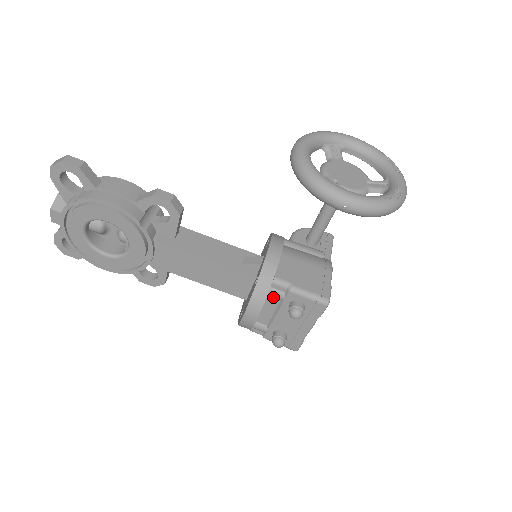
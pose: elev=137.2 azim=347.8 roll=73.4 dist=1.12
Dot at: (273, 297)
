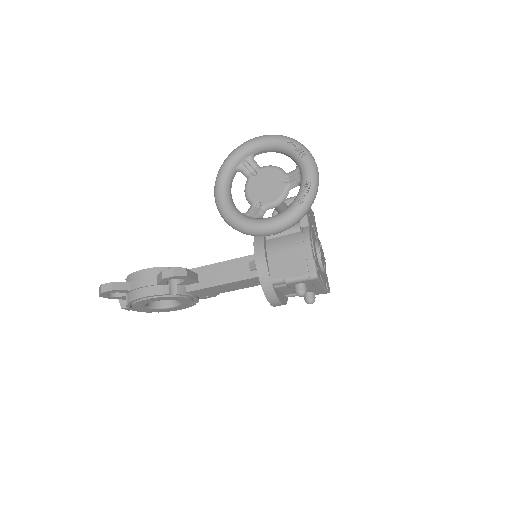
Dot at: (281, 287)
